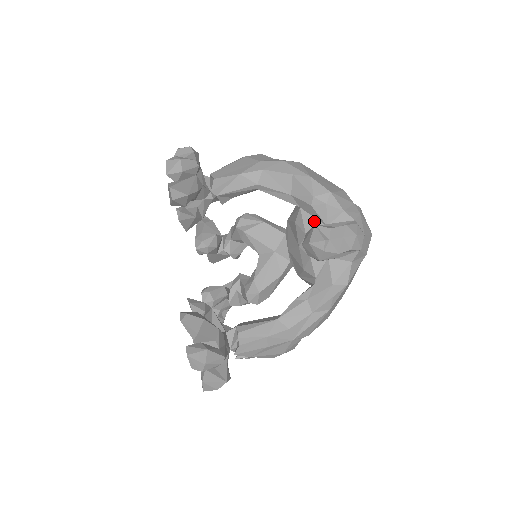
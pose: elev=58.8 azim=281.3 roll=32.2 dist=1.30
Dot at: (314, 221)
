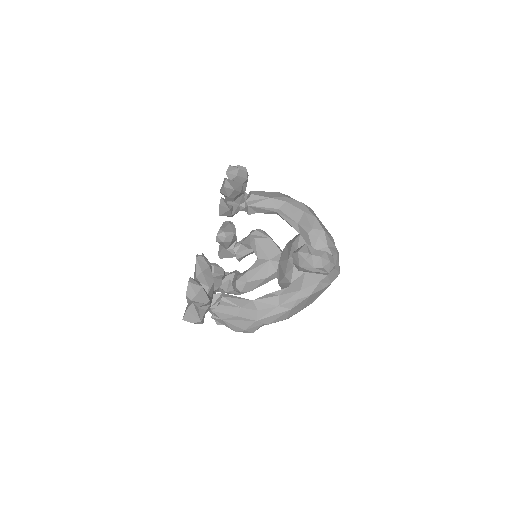
Dot at: occluded
